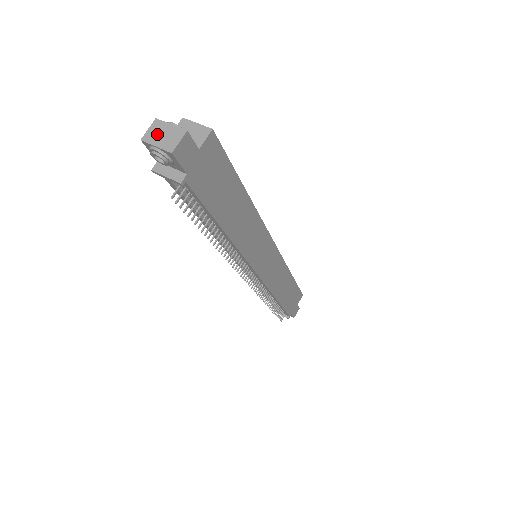
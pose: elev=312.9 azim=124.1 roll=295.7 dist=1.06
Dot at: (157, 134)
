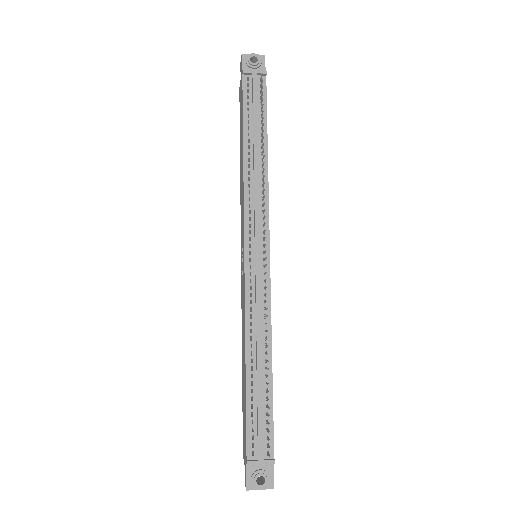
Dot at: occluded
